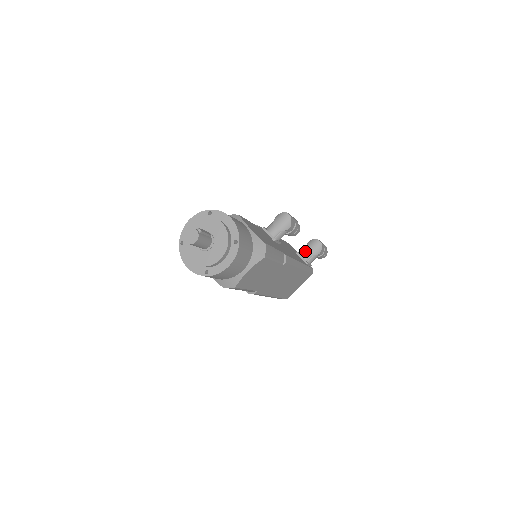
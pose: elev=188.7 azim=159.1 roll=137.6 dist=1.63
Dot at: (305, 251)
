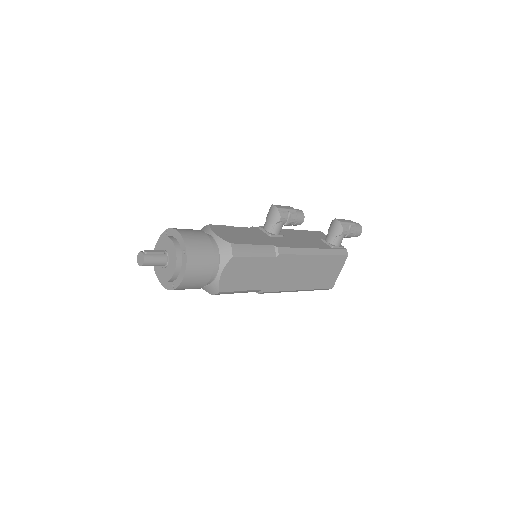
Dot at: (328, 235)
